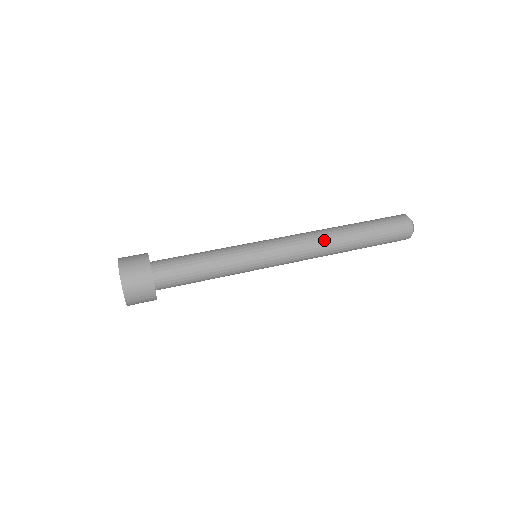
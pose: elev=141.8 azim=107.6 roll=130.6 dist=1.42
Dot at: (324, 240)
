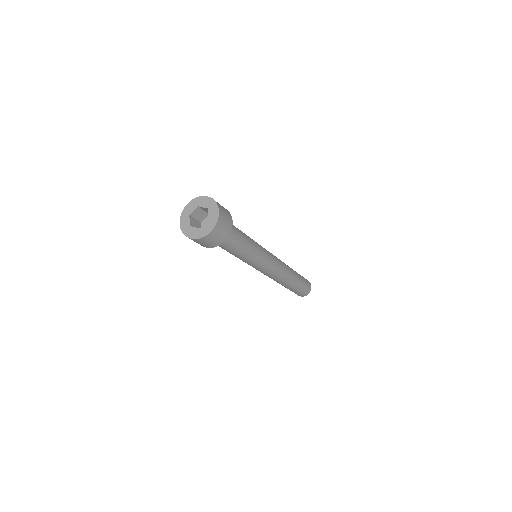
Dot at: (285, 264)
